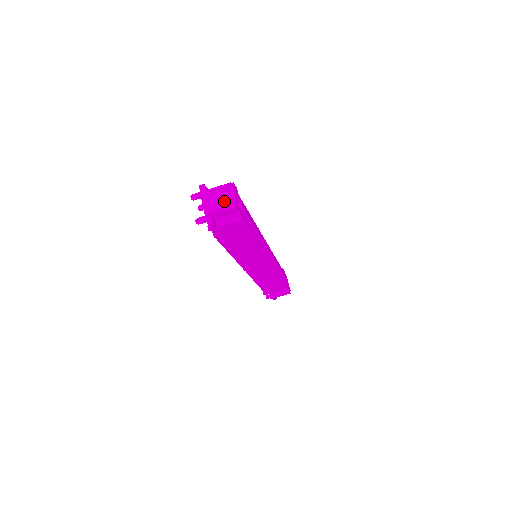
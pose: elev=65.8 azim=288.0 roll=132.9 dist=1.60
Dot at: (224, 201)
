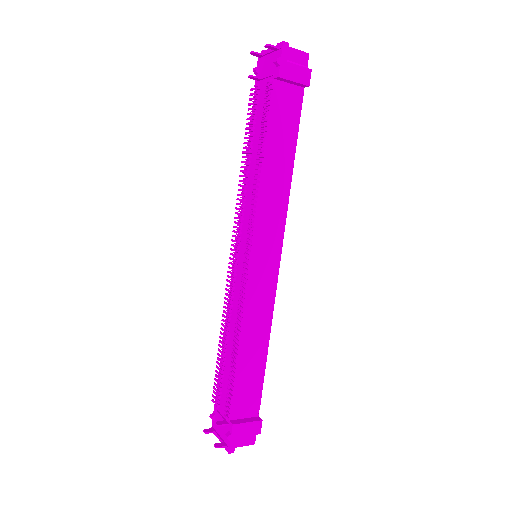
Dot at: occluded
